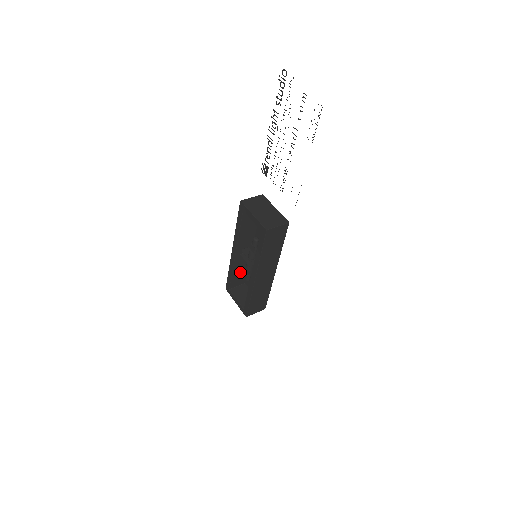
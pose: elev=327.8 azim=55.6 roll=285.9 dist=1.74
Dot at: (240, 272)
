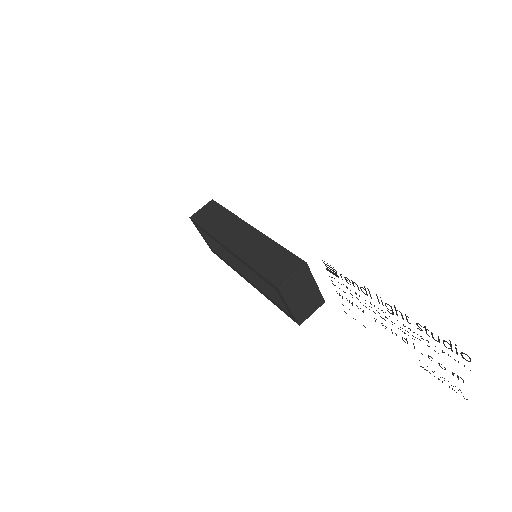
Dot at: occluded
